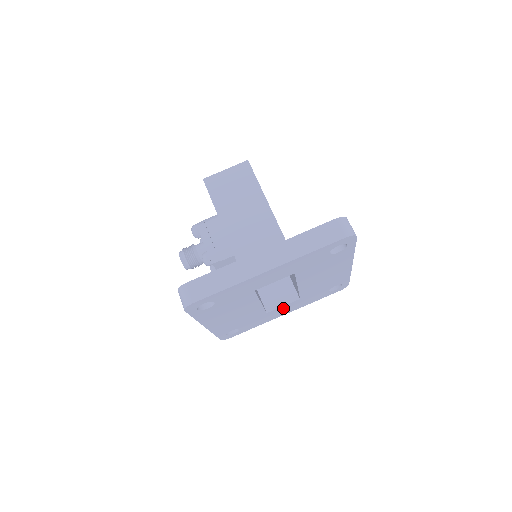
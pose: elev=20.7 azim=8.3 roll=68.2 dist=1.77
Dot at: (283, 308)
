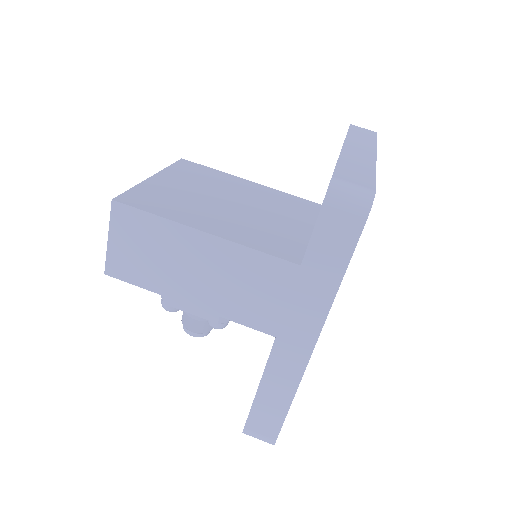
Dot at: occluded
